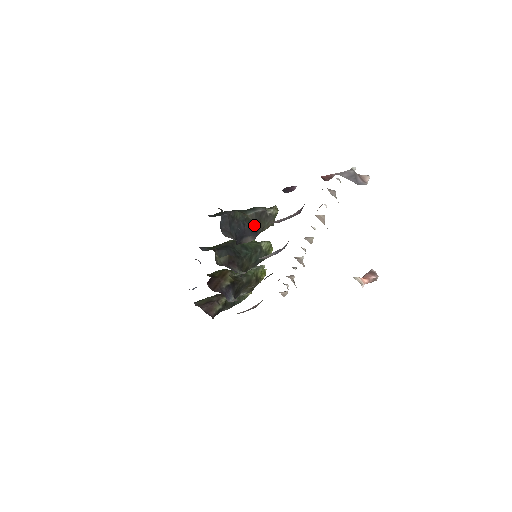
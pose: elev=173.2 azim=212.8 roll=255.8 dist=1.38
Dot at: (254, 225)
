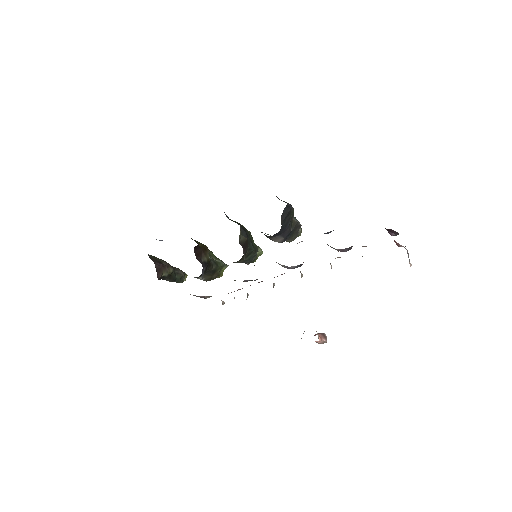
Dot at: (291, 231)
